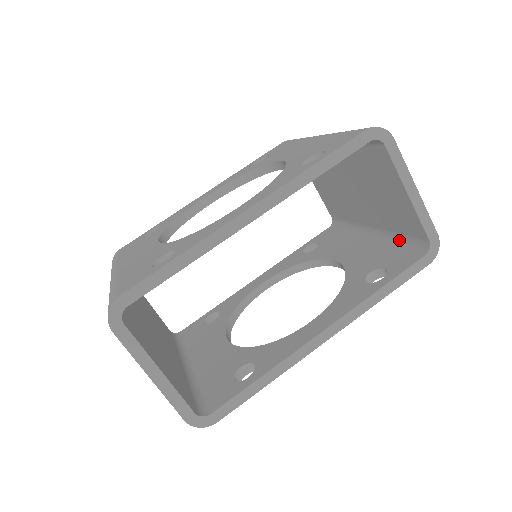
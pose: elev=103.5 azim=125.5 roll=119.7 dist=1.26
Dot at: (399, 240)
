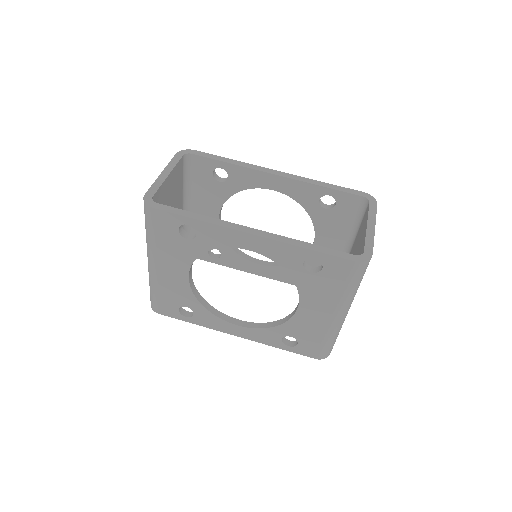
Dot at: occluded
